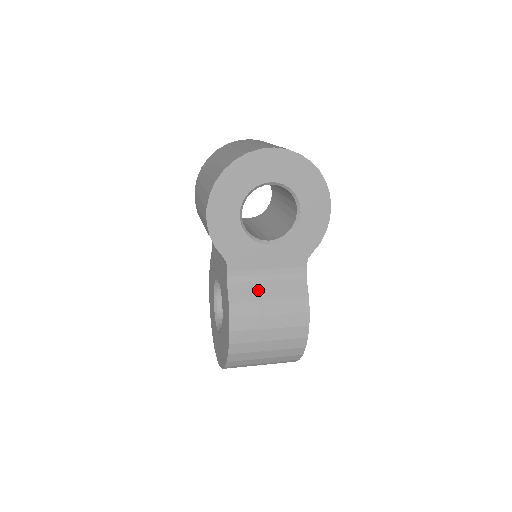
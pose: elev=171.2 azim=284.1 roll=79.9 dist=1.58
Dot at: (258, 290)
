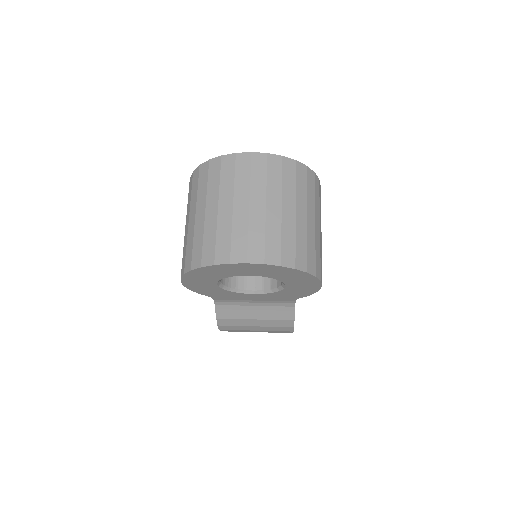
Dot at: (244, 312)
